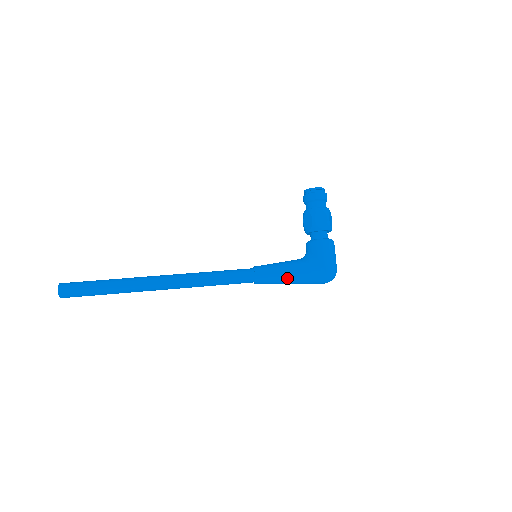
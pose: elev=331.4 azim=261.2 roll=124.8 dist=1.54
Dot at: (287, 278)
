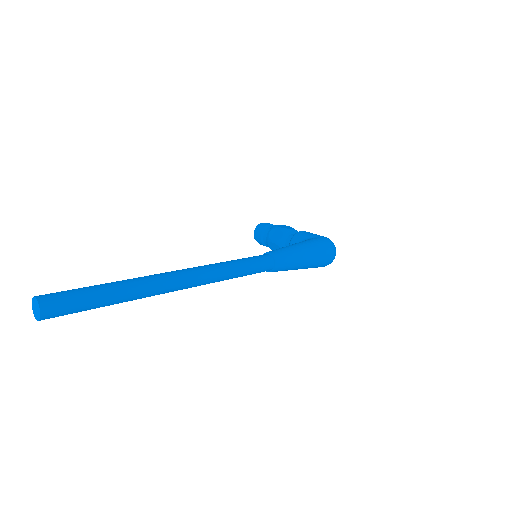
Dot at: (299, 249)
